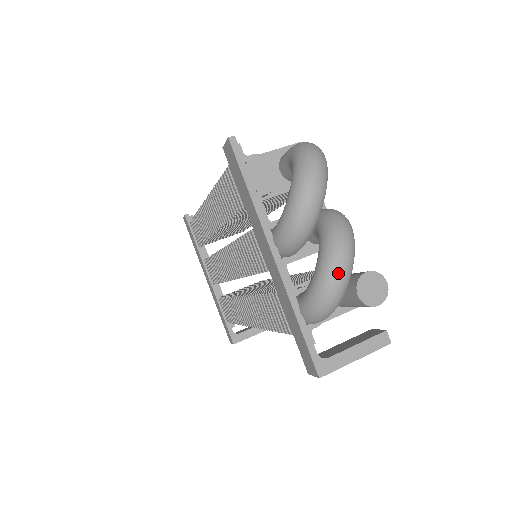
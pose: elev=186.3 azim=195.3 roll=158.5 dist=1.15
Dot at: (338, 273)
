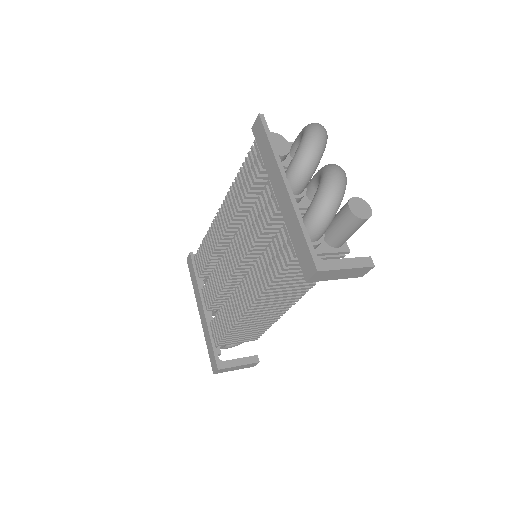
Dot at: (335, 184)
